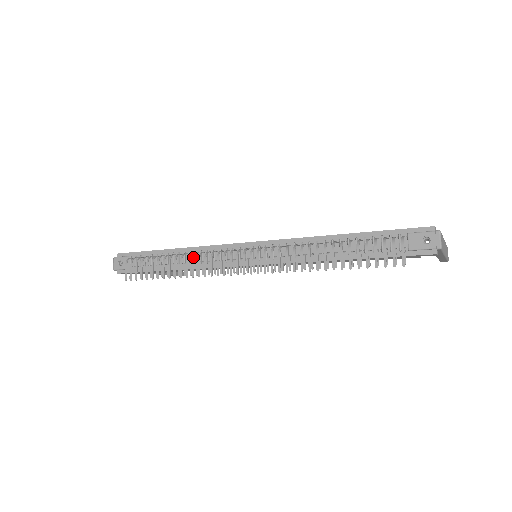
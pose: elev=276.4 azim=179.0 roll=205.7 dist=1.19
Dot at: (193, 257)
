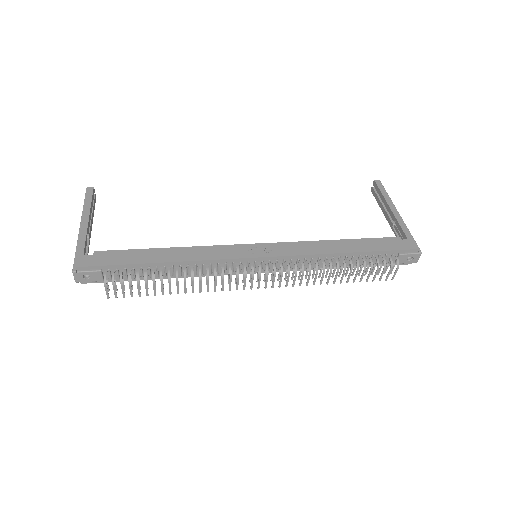
Dot at: (200, 279)
